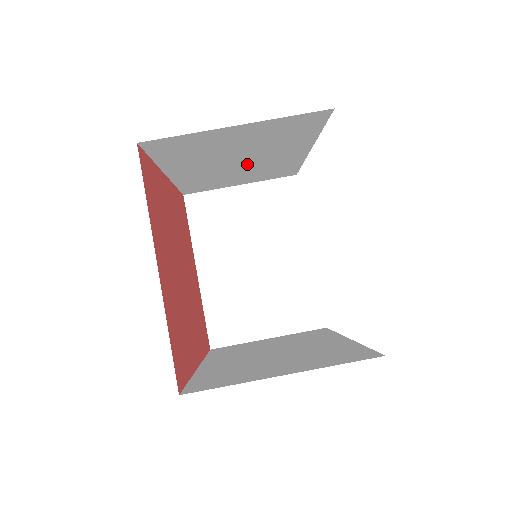
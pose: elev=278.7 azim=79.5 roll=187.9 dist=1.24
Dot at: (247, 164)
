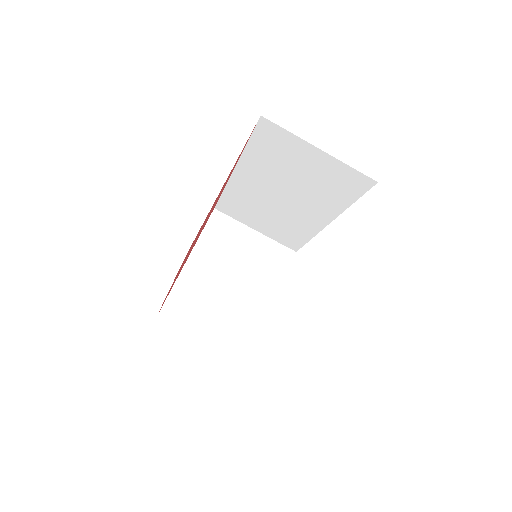
Dot at: (285, 204)
